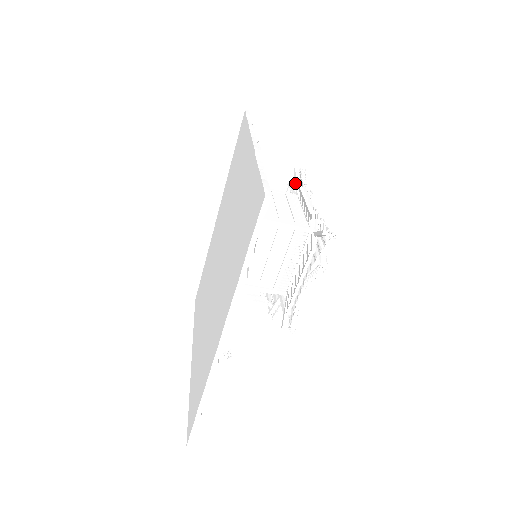
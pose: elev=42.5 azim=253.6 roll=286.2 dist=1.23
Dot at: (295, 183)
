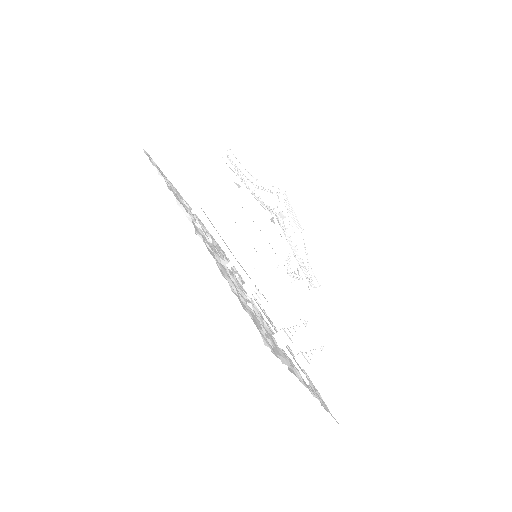
Dot at: occluded
